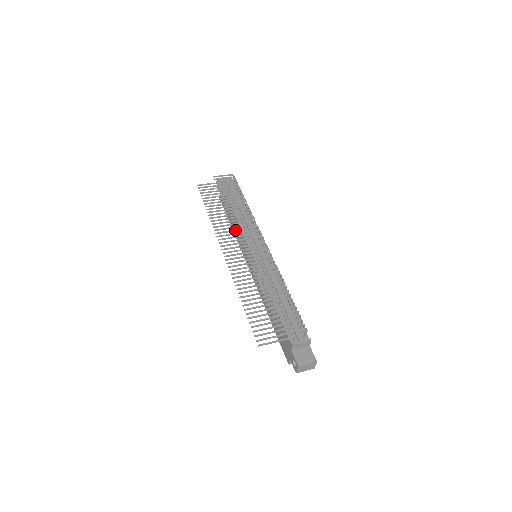
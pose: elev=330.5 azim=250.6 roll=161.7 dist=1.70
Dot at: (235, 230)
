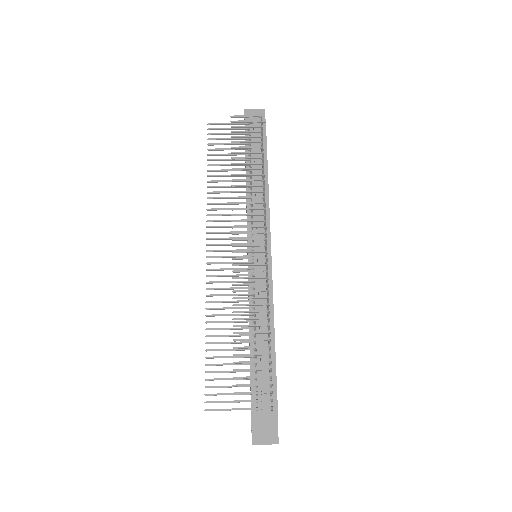
Dot at: occluded
